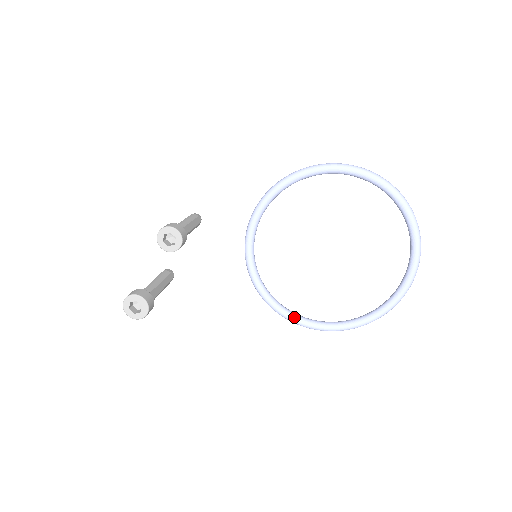
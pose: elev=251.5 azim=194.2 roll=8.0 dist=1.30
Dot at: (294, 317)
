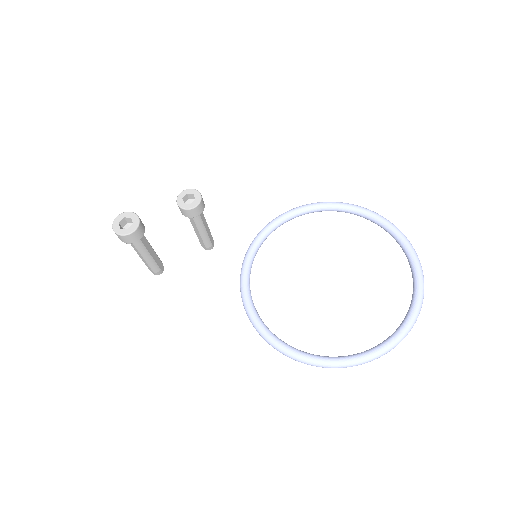
Dot at: (268, 330)
